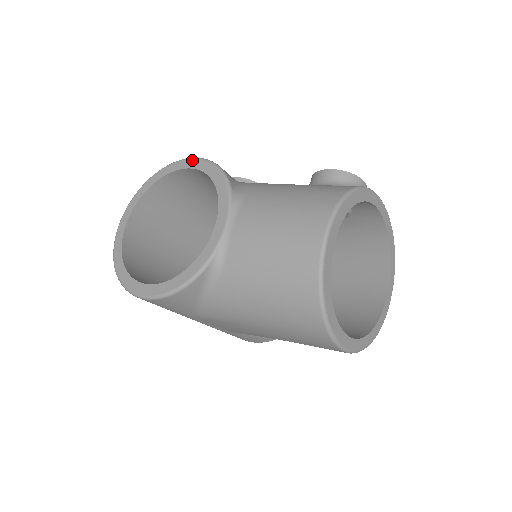
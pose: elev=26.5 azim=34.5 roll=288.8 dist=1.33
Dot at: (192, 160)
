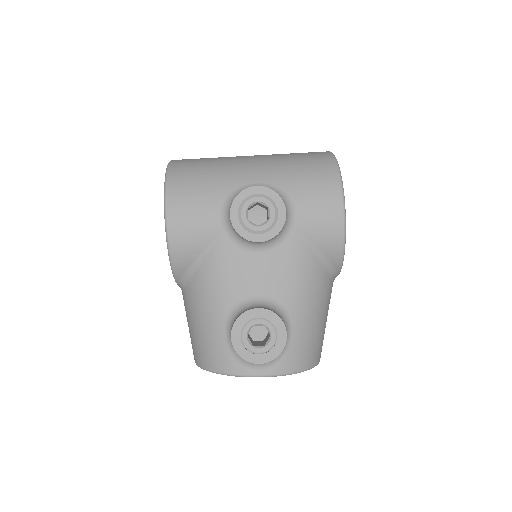
Dot at: (165, 225)
